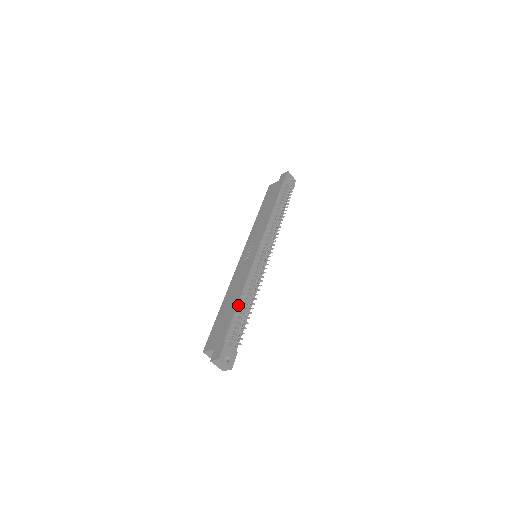
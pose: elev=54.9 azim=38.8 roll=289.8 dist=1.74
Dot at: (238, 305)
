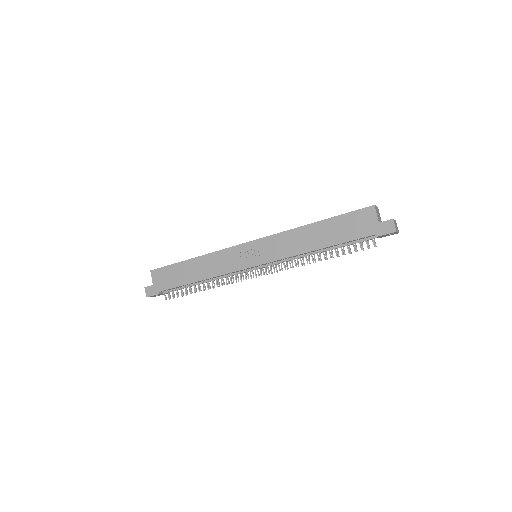
Dot at: (191, 283)
